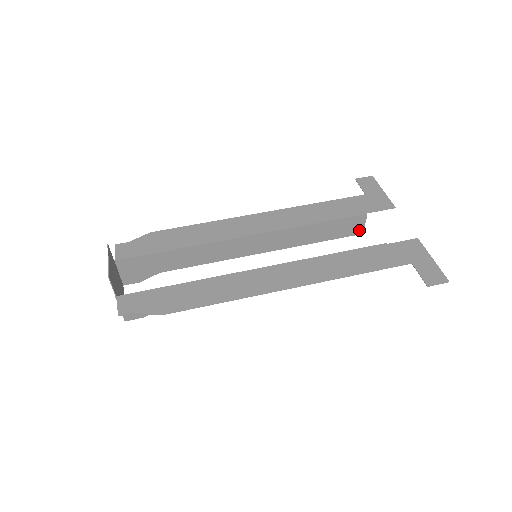
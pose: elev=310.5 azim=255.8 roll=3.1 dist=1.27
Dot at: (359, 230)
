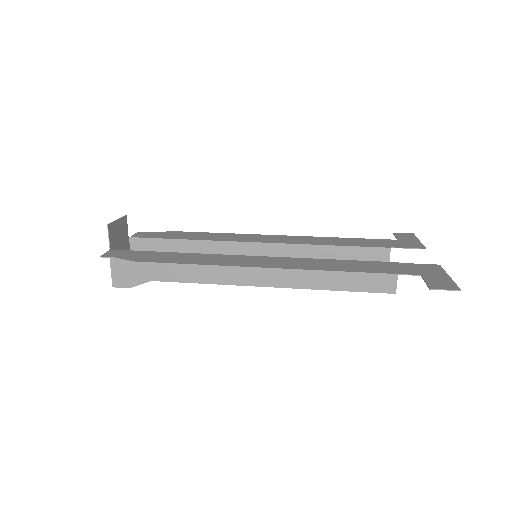
Dot at: occluded
